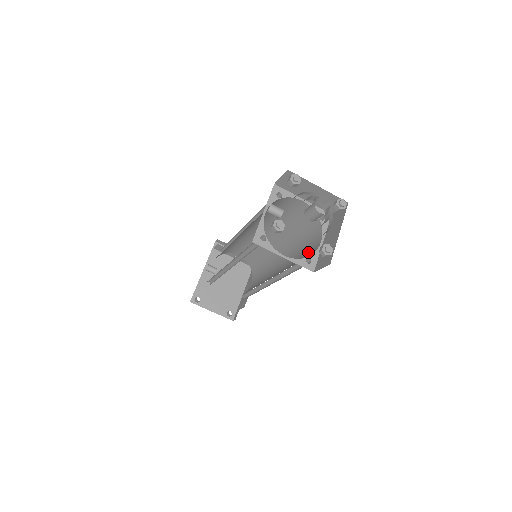
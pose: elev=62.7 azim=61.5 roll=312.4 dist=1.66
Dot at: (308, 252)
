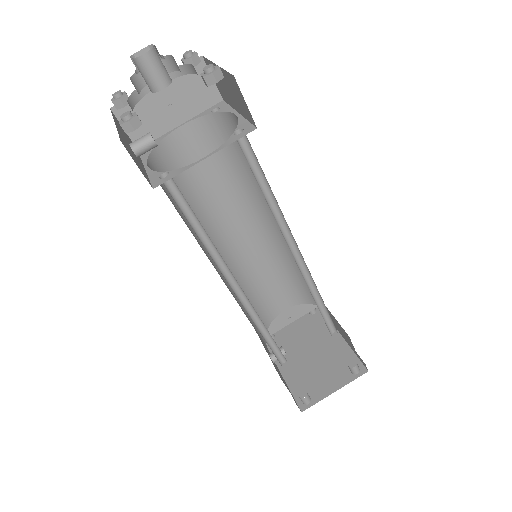
Dot at: occluded
